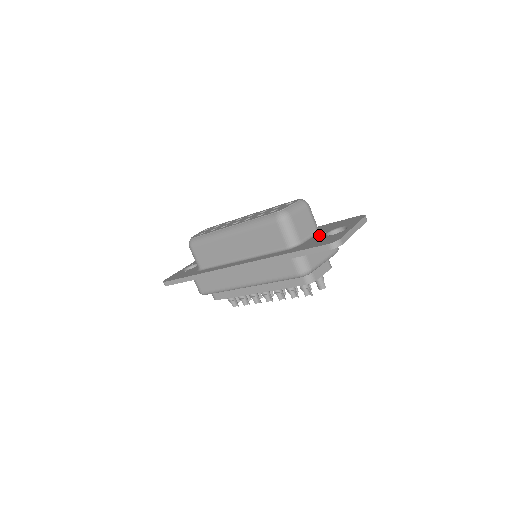
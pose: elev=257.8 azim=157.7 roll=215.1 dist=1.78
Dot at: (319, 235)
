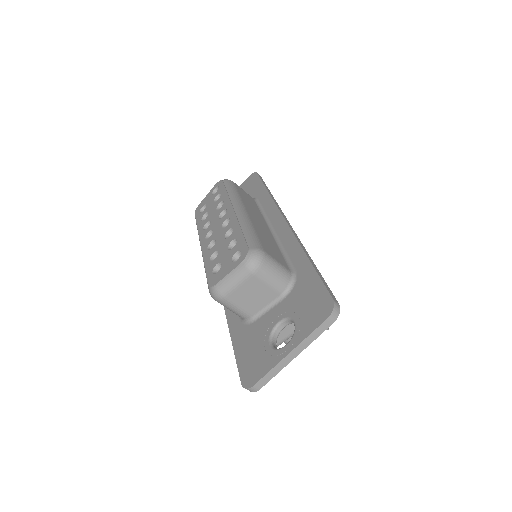
Dot at: (273, 316)
